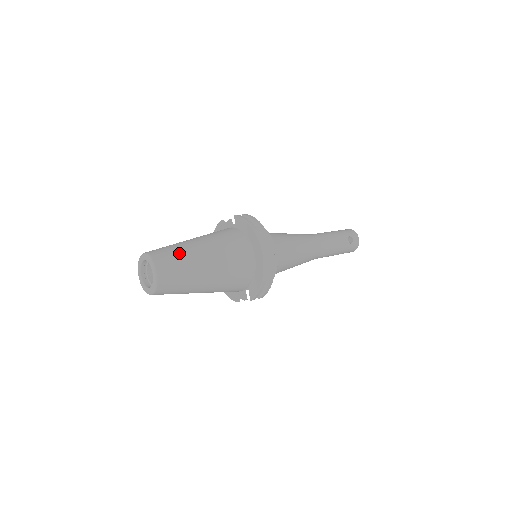
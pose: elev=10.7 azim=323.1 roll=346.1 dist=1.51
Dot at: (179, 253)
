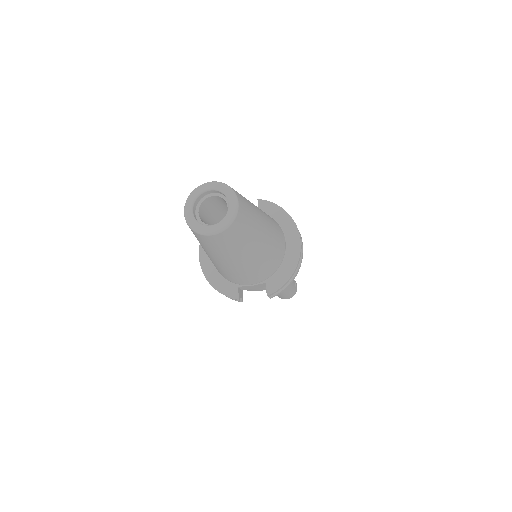
Dot at: (246, 199)
